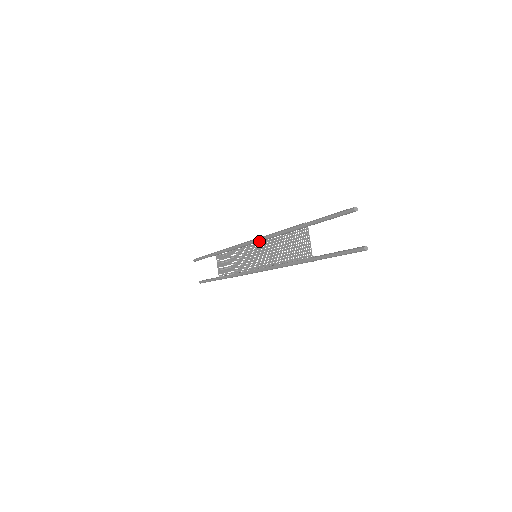
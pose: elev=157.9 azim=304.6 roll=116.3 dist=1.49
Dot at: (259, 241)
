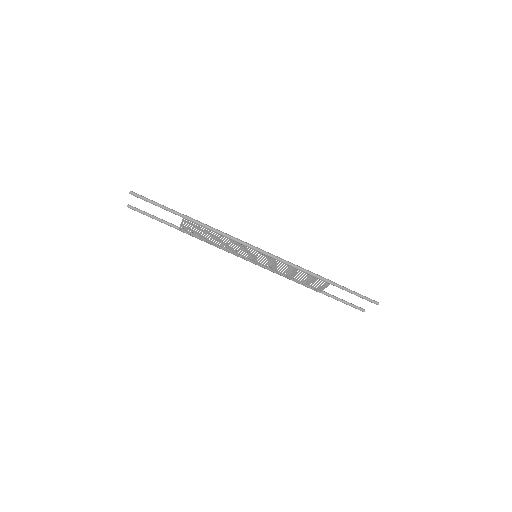
Dot at: (272, 258)
